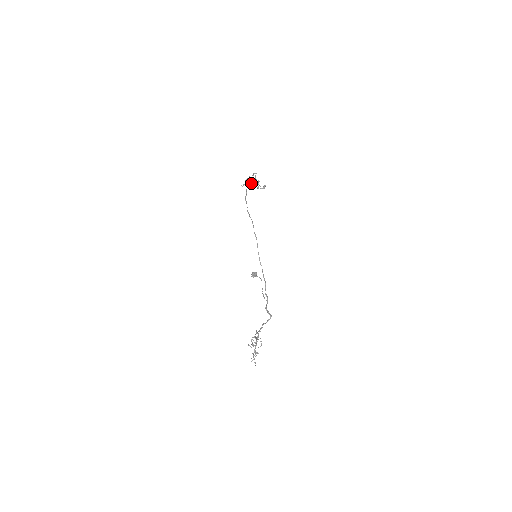
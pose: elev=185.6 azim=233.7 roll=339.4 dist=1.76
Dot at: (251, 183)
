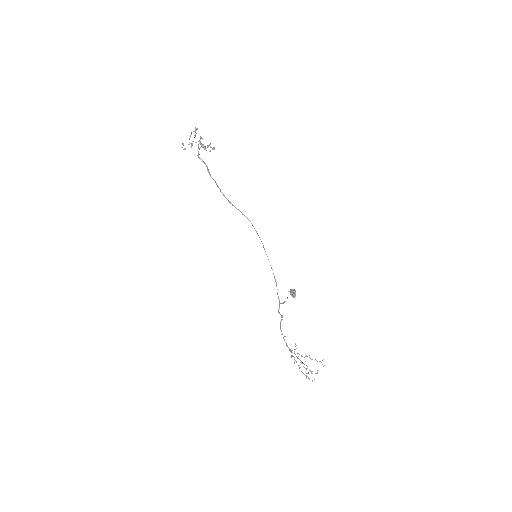
Dot at: (201, 146)
